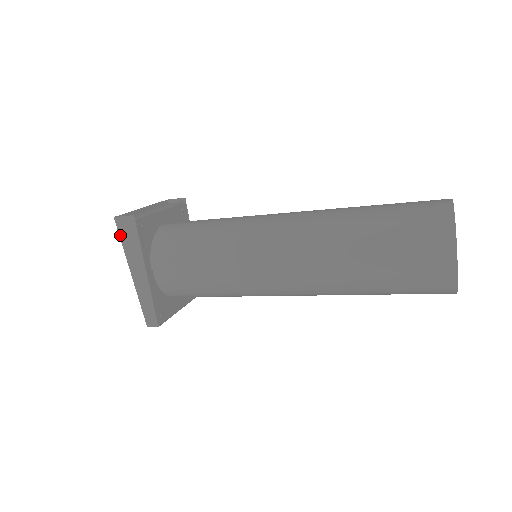
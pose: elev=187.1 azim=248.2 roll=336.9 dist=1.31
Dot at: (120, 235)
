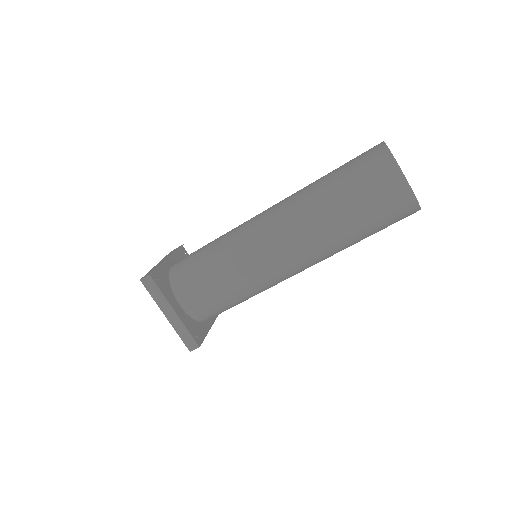
Dot at: occluded
